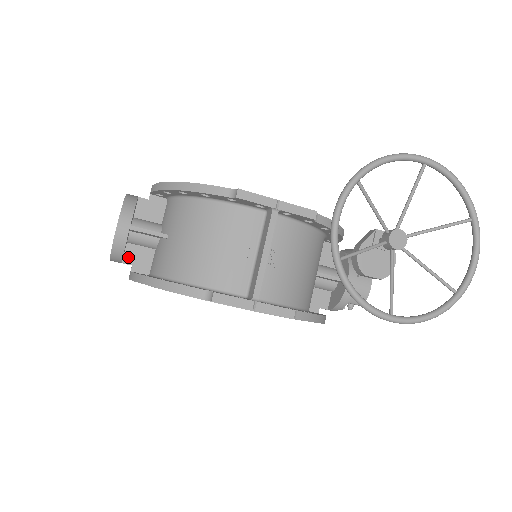
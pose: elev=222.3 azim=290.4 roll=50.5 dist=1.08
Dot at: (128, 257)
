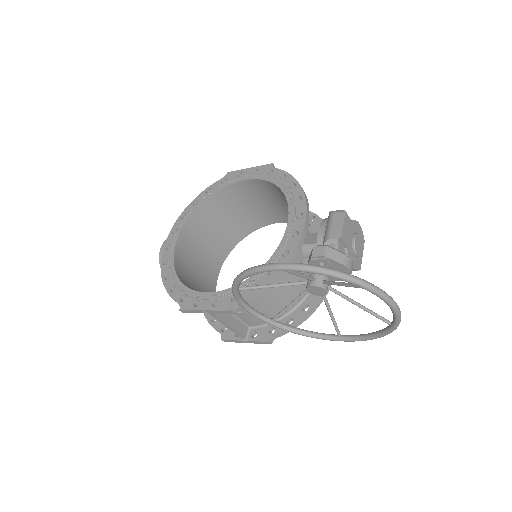
Dot at: occluded
